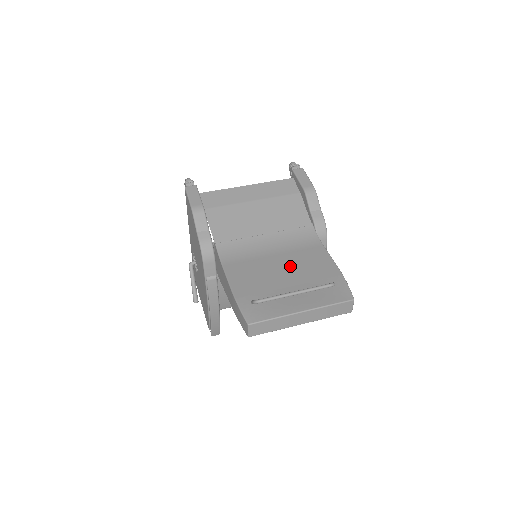
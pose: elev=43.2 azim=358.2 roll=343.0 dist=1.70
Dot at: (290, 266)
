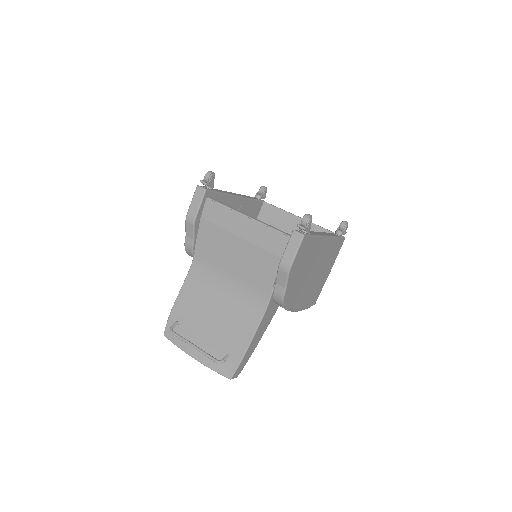
Dot at: (222, 316)
